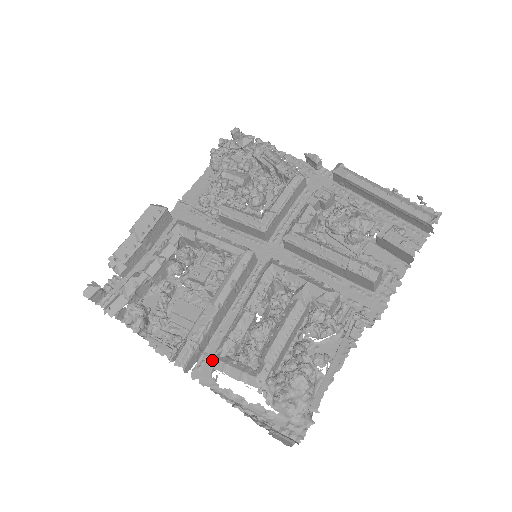
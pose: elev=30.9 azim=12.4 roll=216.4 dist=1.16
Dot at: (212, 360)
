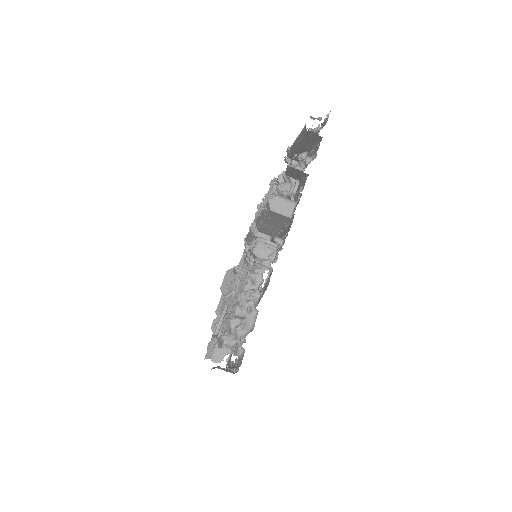
Dot at: occluded
